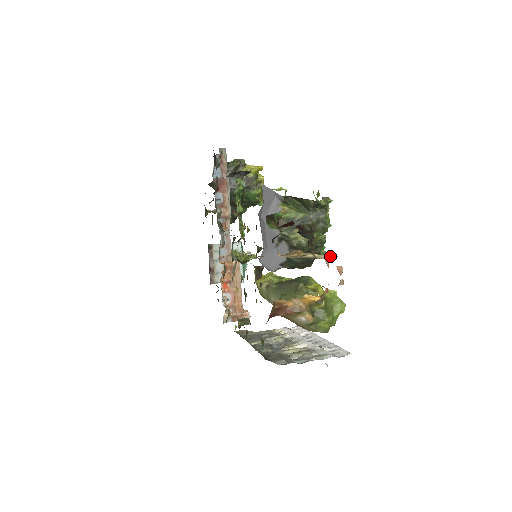
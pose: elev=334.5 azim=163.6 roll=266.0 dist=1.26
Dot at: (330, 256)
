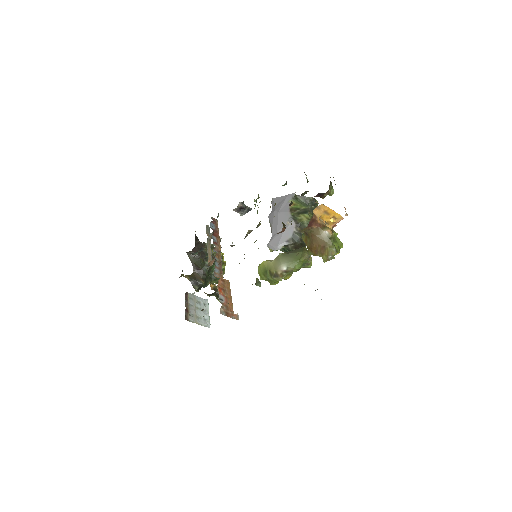
Dot at: occluded
